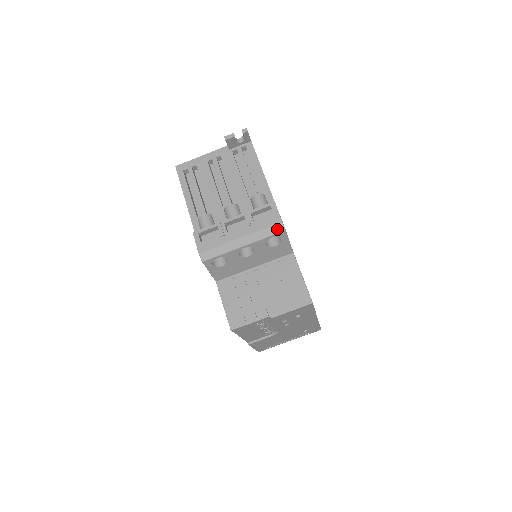
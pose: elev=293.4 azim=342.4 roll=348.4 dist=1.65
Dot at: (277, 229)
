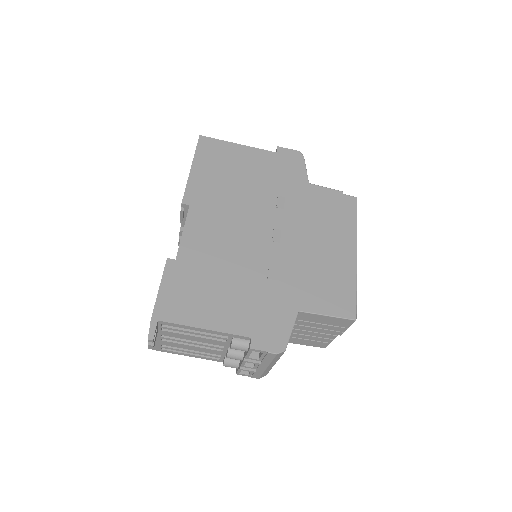
Dot at: (280, 355)
